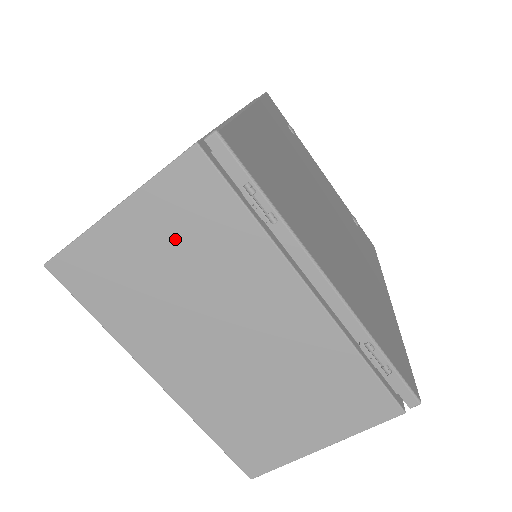
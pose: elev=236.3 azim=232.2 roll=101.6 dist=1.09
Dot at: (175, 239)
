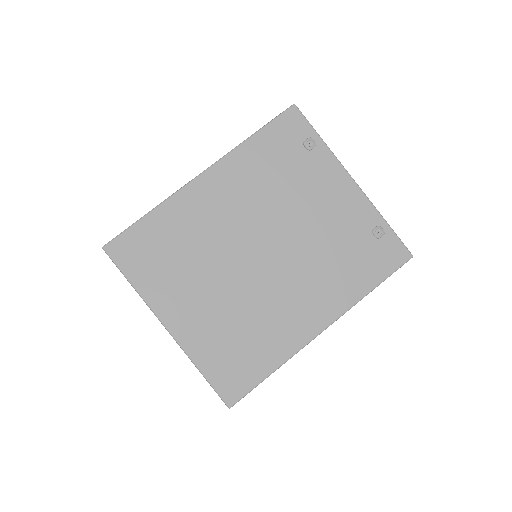
Dot at: occluded
